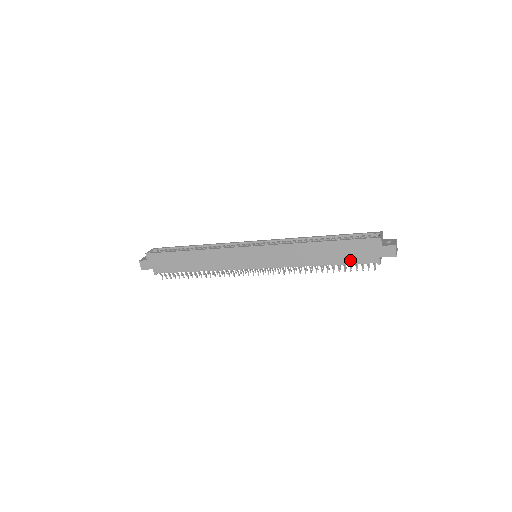
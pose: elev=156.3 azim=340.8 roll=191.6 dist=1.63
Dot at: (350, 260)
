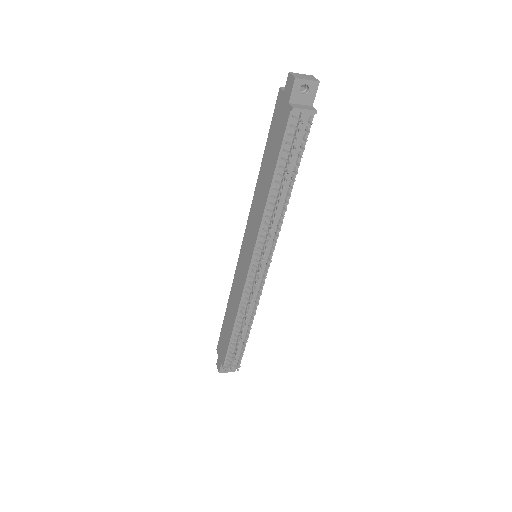
Dot at: (279, 145)
